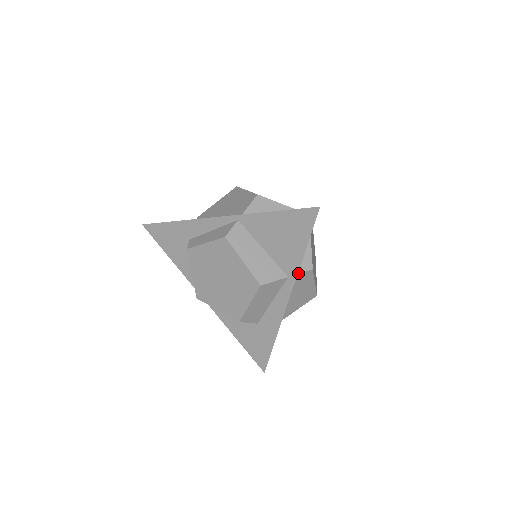
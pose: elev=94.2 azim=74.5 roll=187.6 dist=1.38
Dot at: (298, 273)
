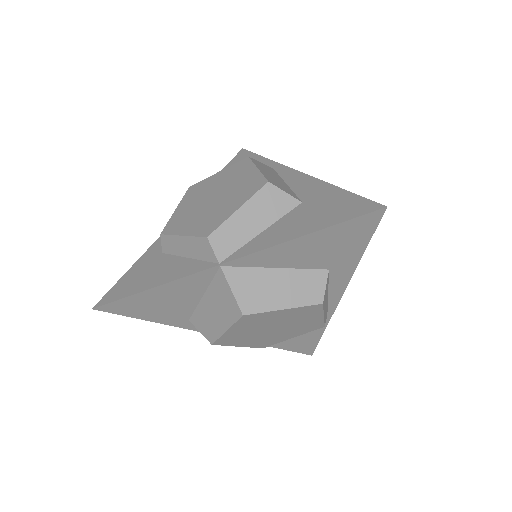
Dot at: occluded
